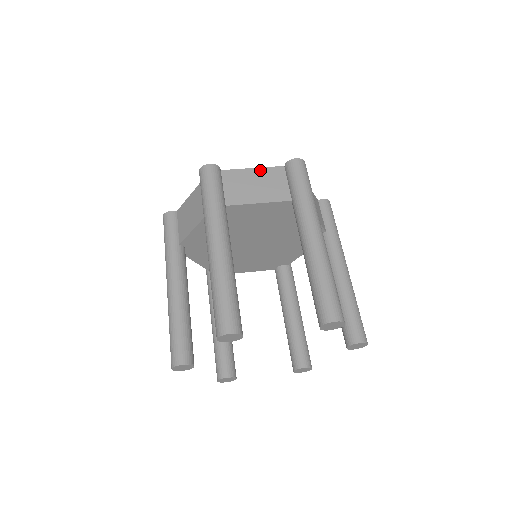
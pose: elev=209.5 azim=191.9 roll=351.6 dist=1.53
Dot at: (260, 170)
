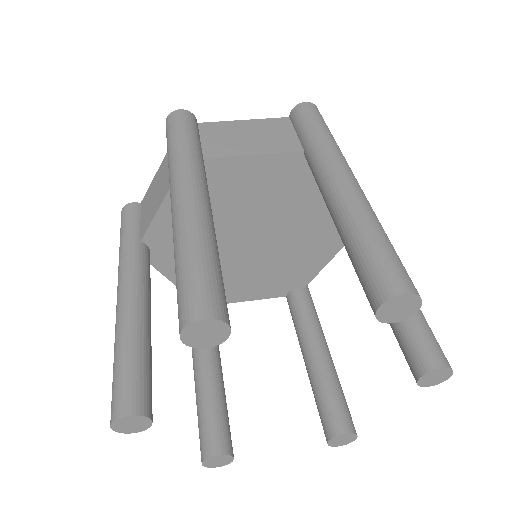
Dot at: occluded
